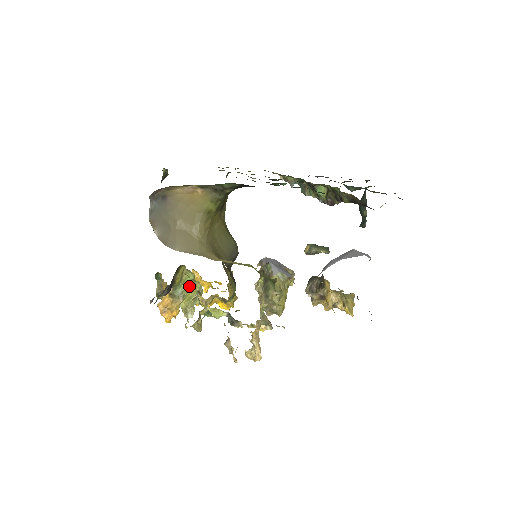
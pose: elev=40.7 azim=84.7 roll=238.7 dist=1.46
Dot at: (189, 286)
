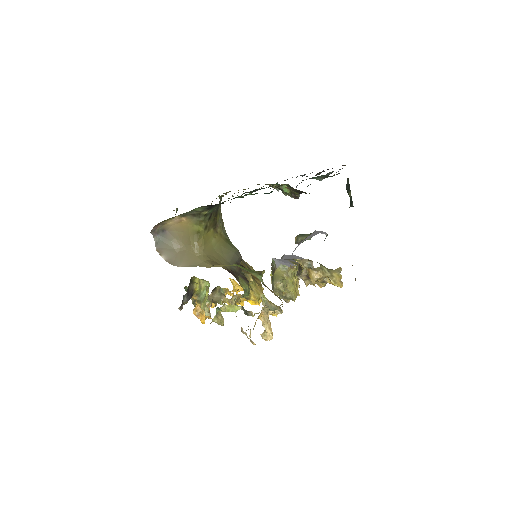
Dot at: occluded
